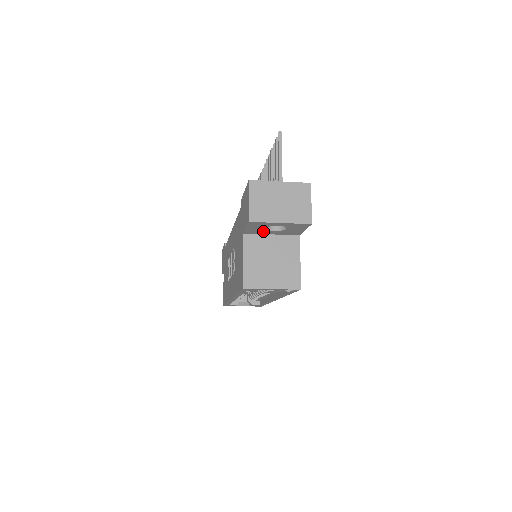
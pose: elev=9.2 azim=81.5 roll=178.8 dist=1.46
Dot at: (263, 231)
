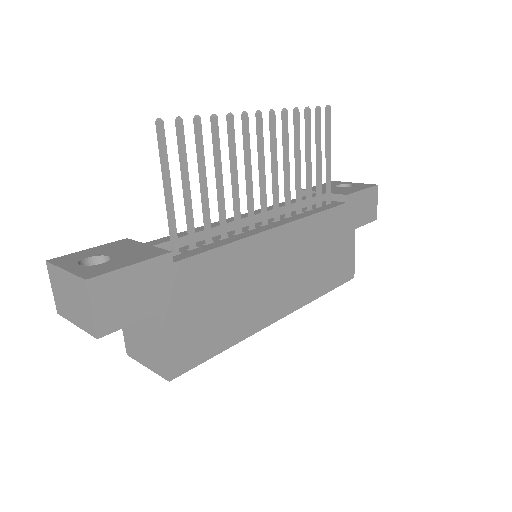
Dot at: occluded
